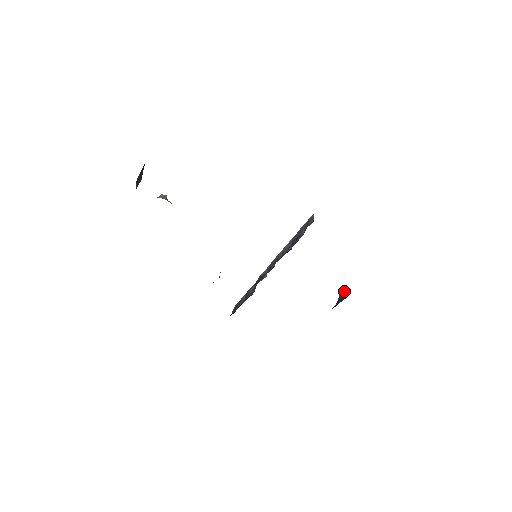
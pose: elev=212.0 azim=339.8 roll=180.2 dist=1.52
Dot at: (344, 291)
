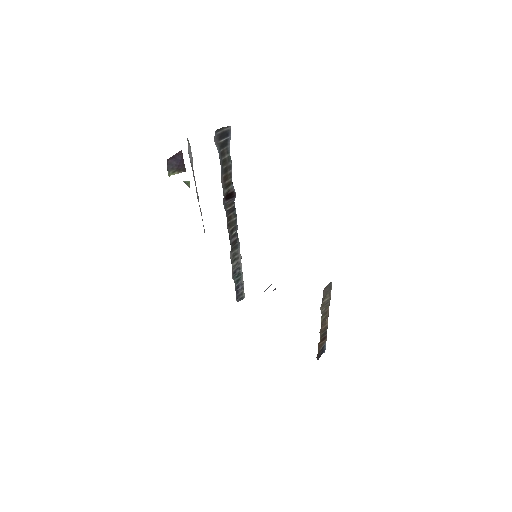
Dot at: occluded
